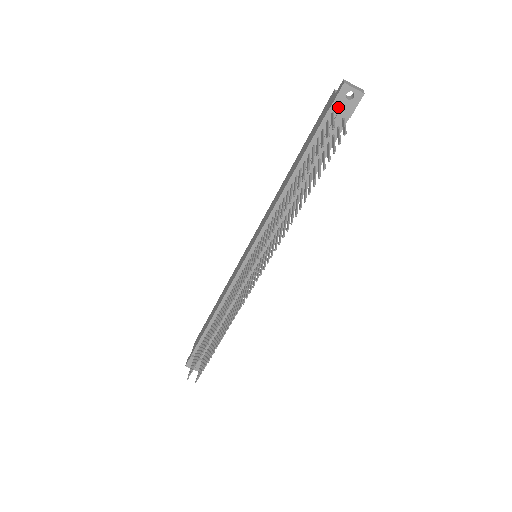
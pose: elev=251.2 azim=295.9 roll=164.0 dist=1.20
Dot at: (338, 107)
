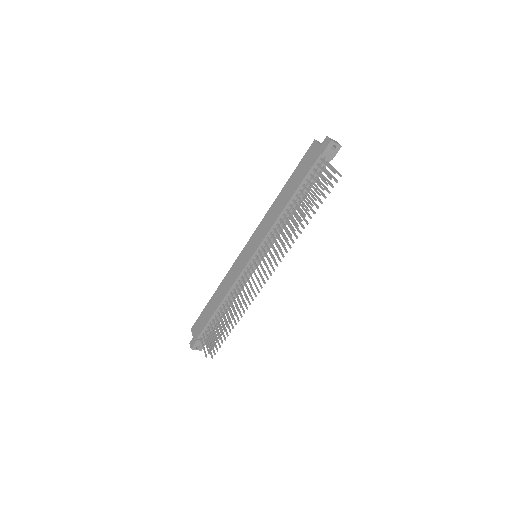
Dot at: (326, 155)
